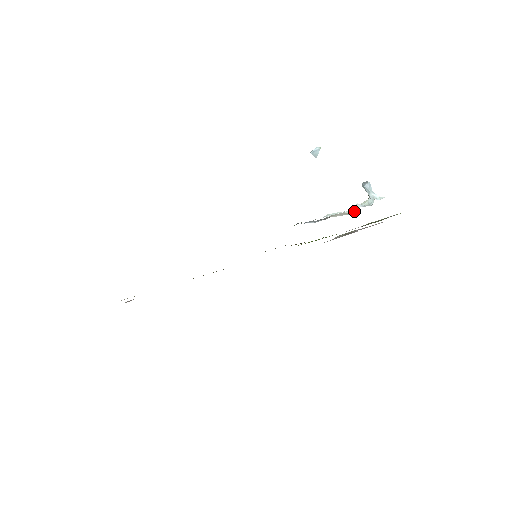
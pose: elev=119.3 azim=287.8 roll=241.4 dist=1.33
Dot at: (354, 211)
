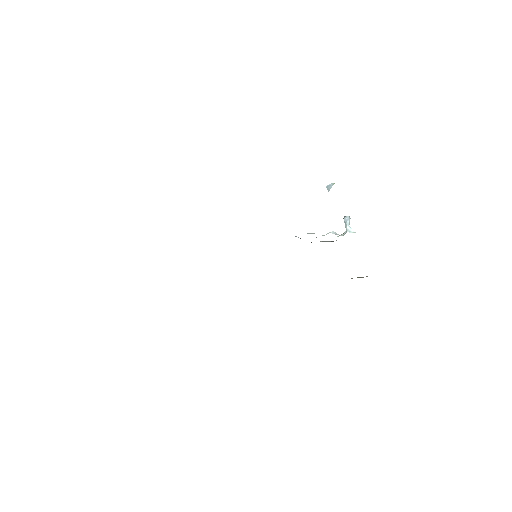
Dot at: (336, 240)
